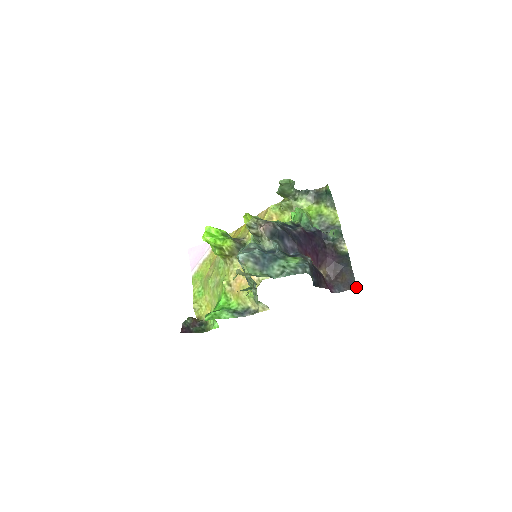
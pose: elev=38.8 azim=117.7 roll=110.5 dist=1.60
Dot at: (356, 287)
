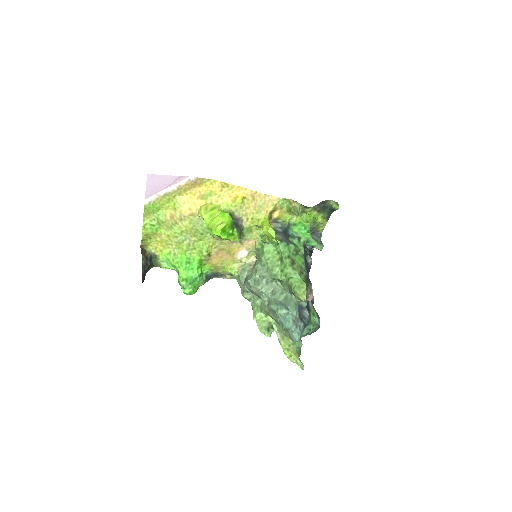
Dot at: occluded
